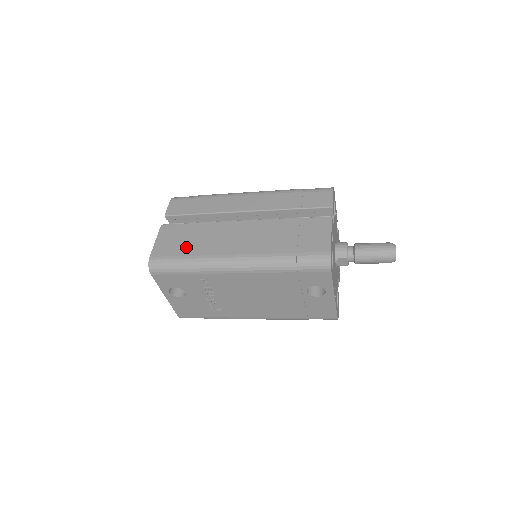
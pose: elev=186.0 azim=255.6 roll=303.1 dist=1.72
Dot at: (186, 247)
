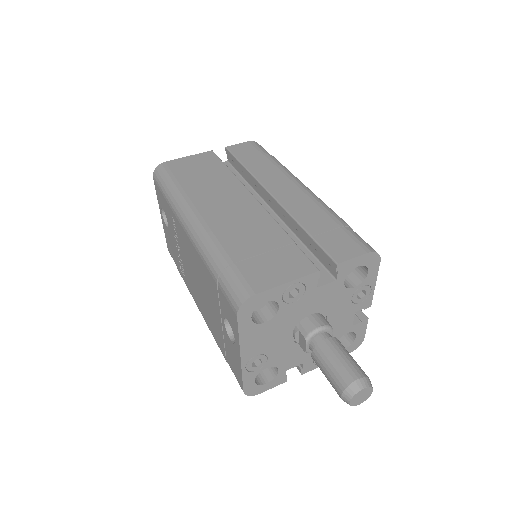
Dot at: (191, 177)
